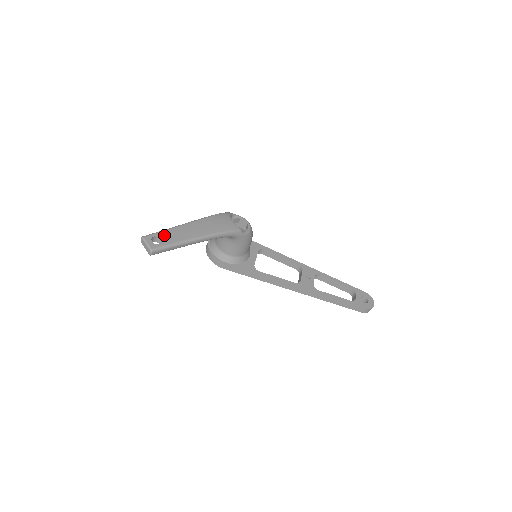
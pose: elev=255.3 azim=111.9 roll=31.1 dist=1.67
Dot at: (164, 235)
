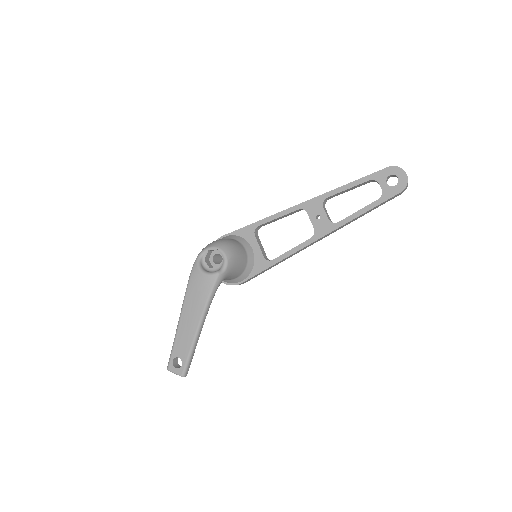
Dot at: (177, 352)
